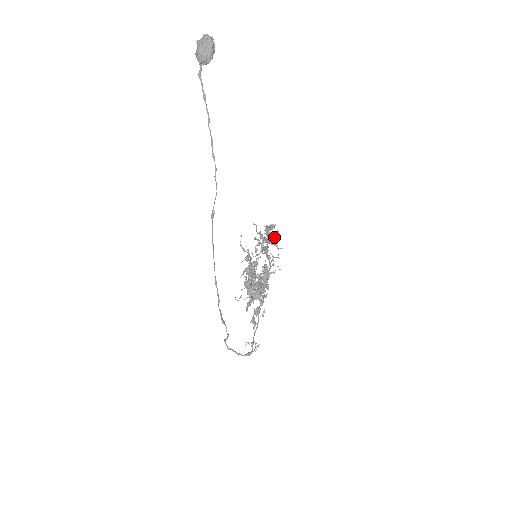
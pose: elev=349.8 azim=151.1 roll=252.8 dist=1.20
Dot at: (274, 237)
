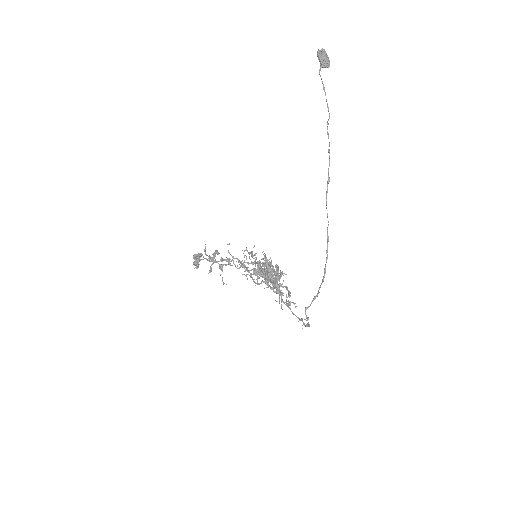
Dot at: (198, 266)
